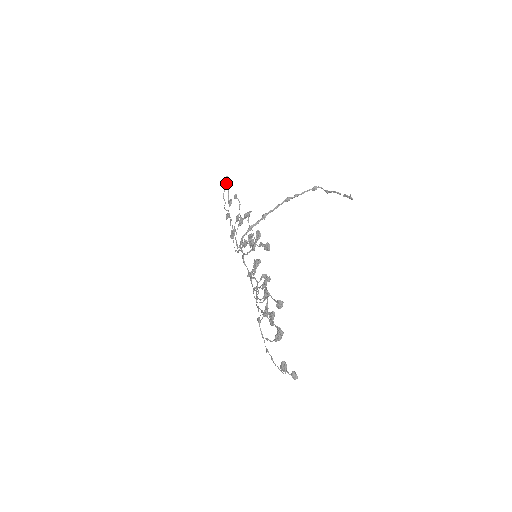
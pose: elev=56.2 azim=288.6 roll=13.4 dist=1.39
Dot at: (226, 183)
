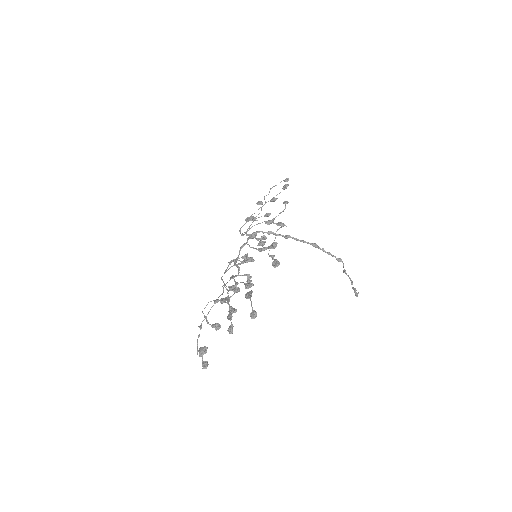
Dot at: (286, 184)
